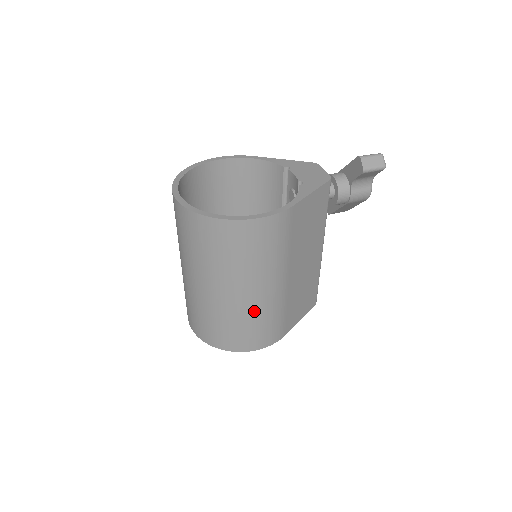
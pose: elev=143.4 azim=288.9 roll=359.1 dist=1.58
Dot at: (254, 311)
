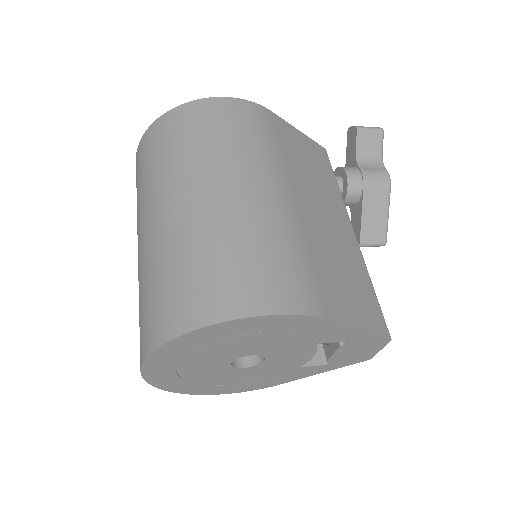
Dot at: (241, 221)
